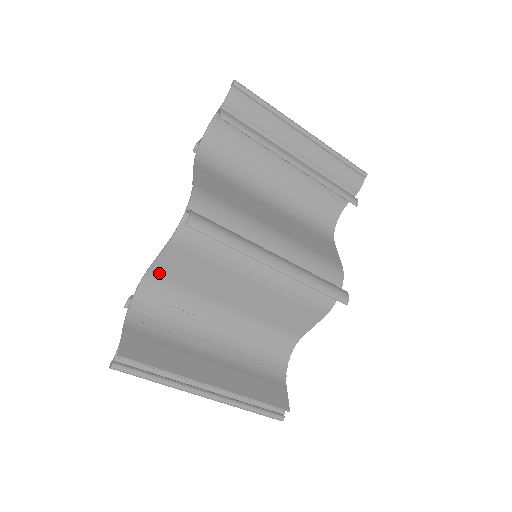
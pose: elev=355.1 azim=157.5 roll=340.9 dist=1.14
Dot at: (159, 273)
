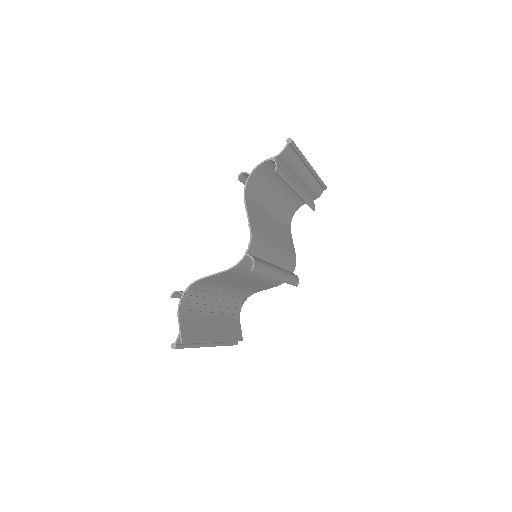
Dot at: (205, 280)
